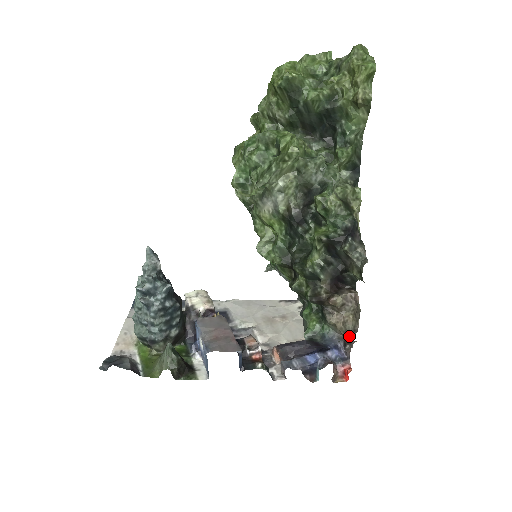
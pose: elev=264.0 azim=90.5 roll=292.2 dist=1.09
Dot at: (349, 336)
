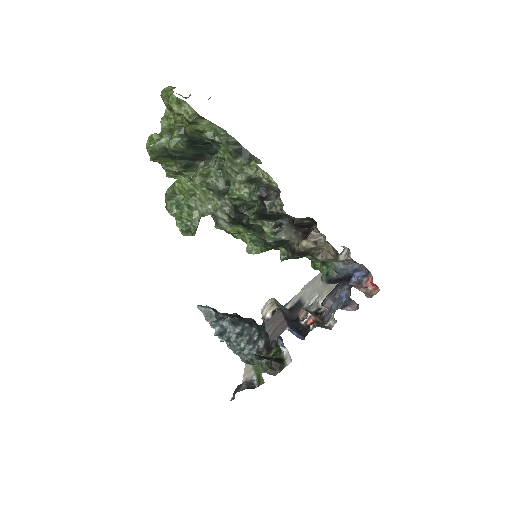
Dot at: (338, 260)
